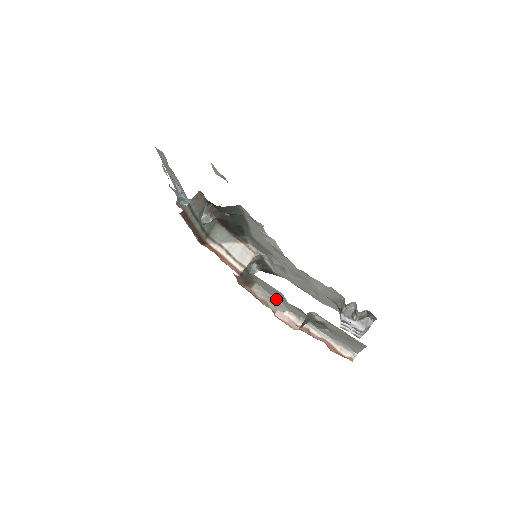
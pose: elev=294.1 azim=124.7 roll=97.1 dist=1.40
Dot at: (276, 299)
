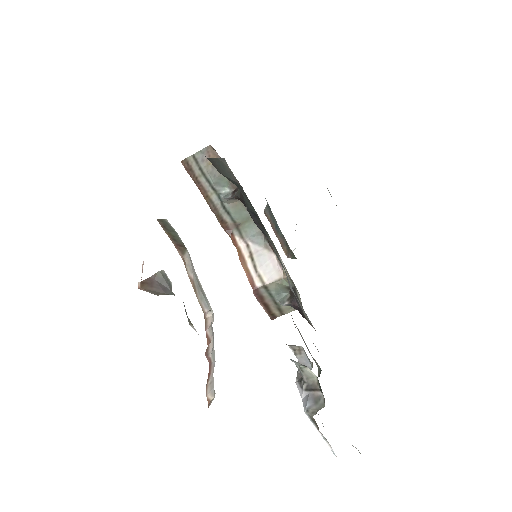
Dot at: occluded
